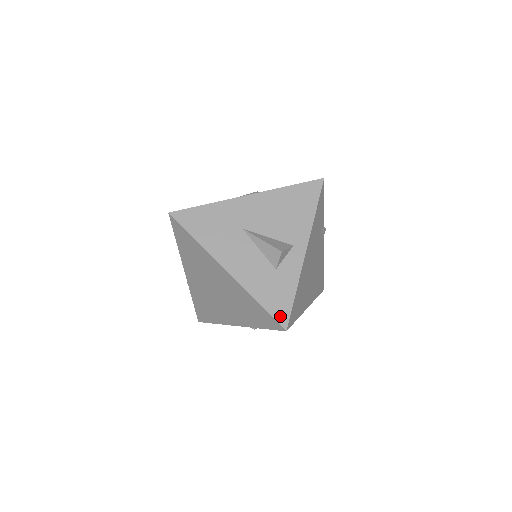
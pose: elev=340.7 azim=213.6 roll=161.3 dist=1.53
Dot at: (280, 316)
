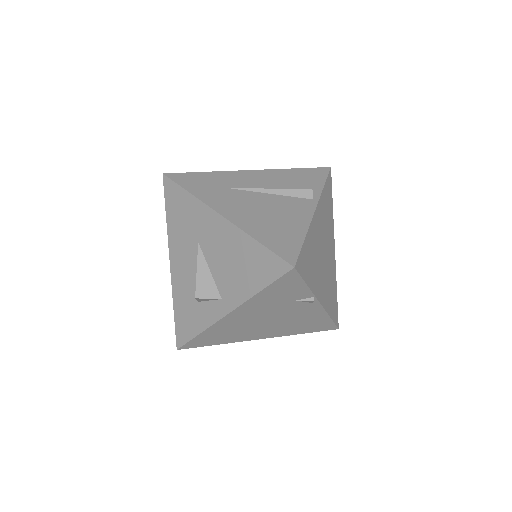
Dot at: (180, 336)
